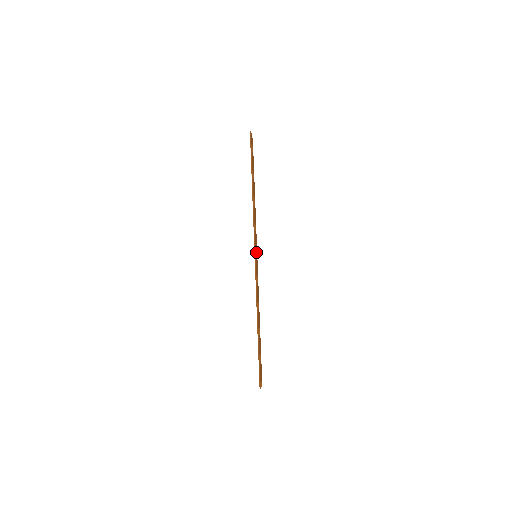
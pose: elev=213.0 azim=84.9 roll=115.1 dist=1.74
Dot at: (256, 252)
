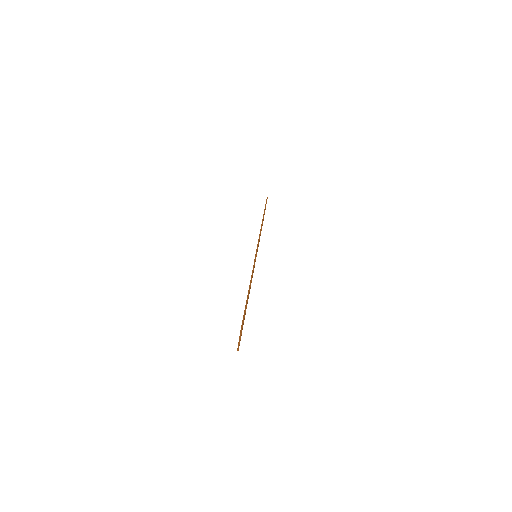
Dot at: occluded
